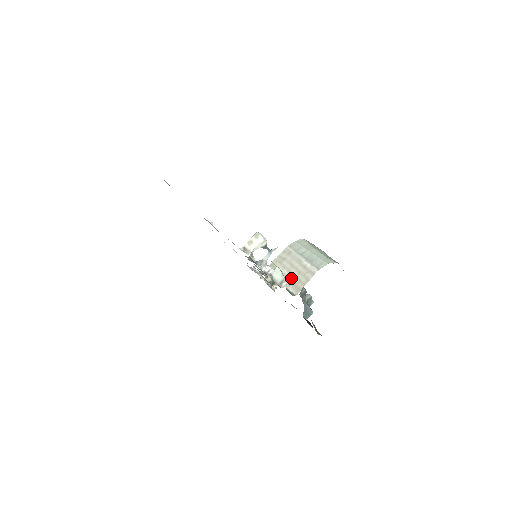
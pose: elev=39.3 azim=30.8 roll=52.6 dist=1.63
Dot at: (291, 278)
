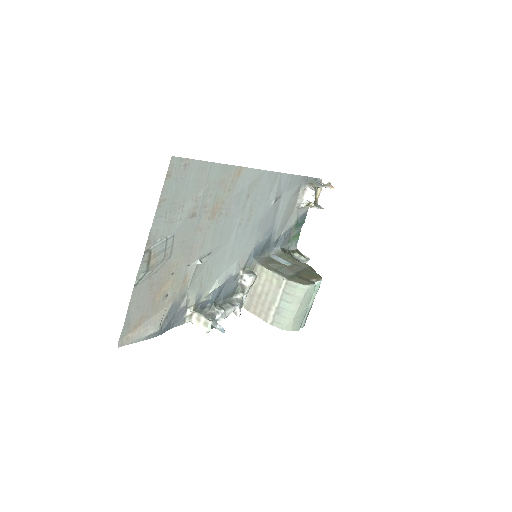
Dot at: (238, 315)
